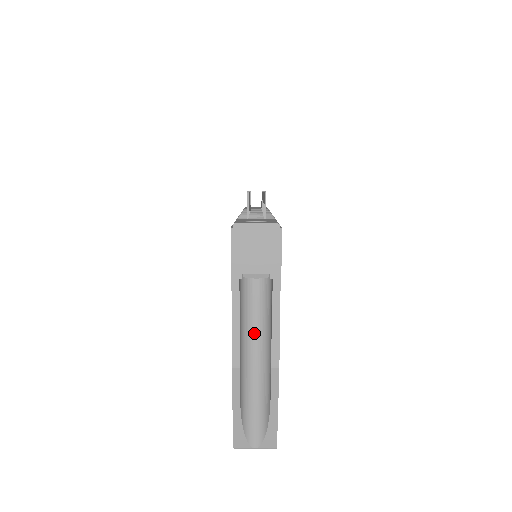
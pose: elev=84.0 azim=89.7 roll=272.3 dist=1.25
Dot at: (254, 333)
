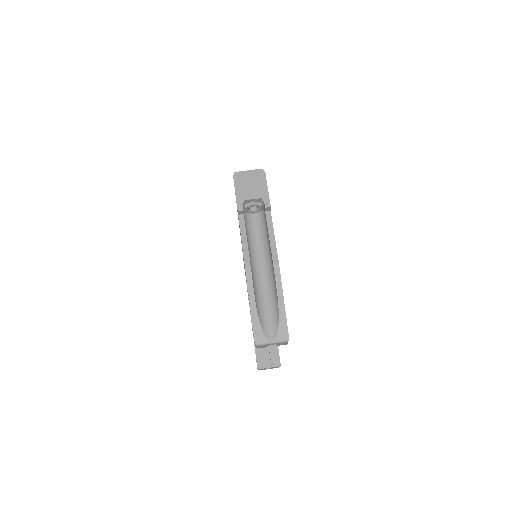
Dot at: (258, 253)
